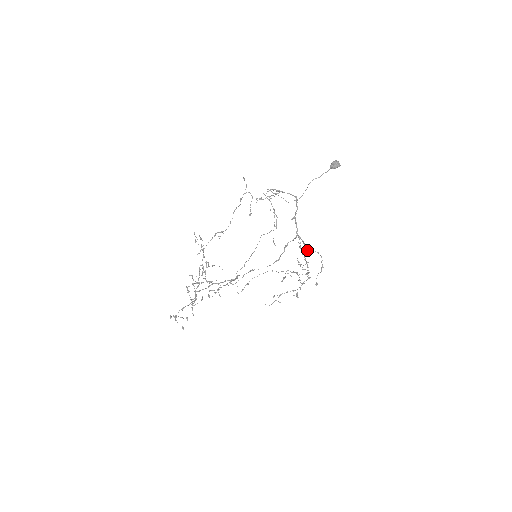
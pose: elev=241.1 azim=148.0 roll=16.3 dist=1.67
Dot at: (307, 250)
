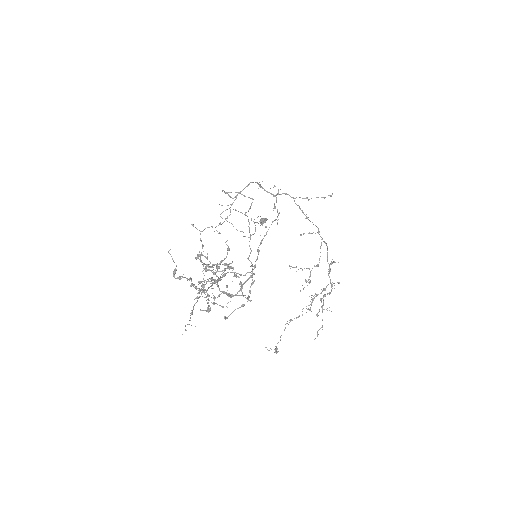
Dot at: (295, 198)
